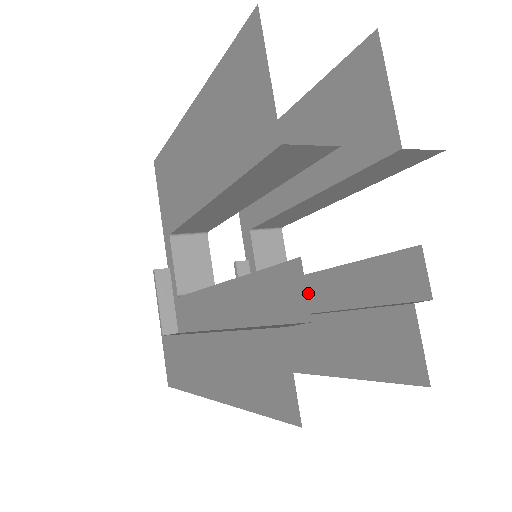
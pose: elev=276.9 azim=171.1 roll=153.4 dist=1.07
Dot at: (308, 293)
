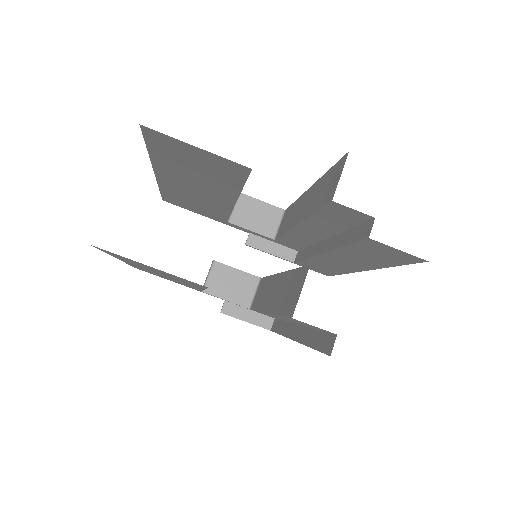
Dot at: (306, 235)
